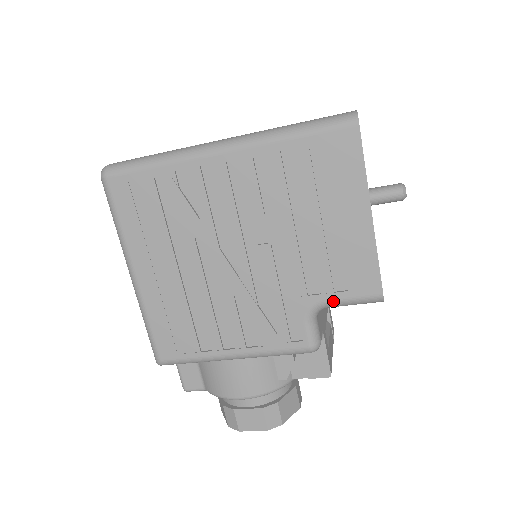
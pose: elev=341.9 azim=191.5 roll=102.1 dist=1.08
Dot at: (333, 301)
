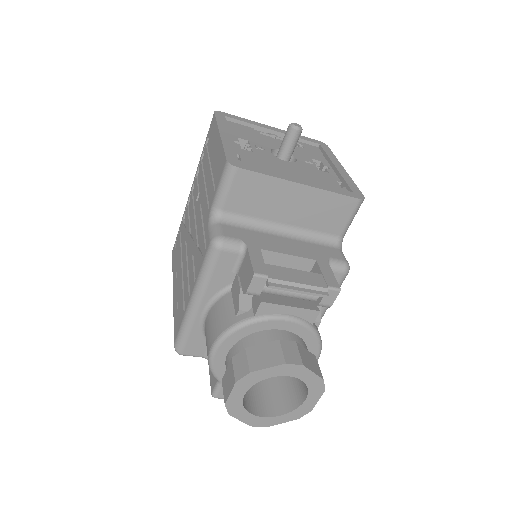
Dot at: (215, 197)
